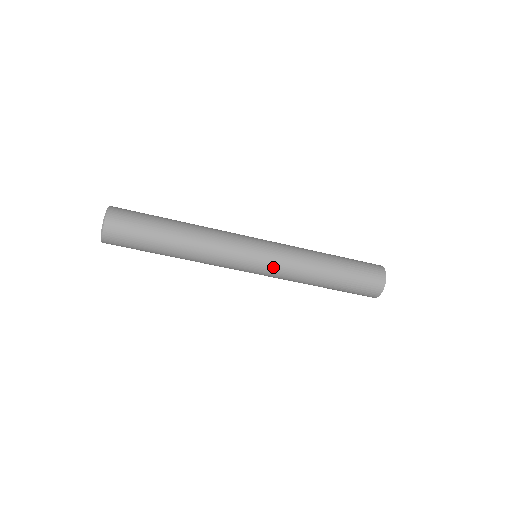
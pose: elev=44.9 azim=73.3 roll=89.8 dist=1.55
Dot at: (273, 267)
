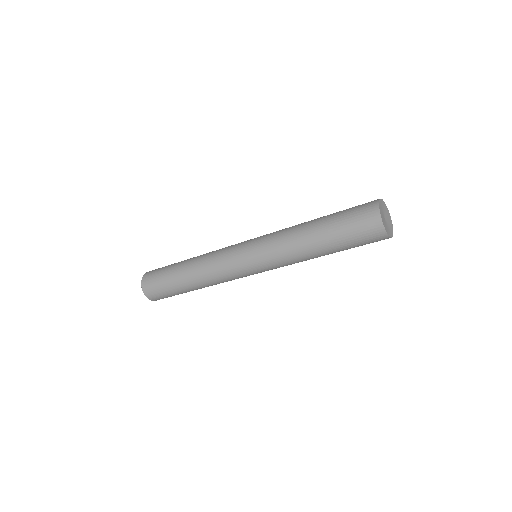
Dot at: (268, 267)
